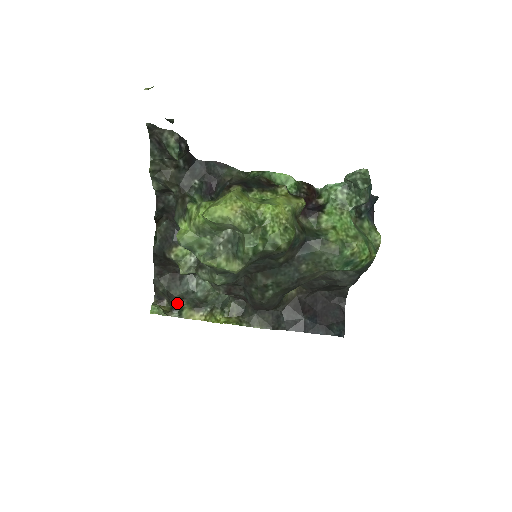
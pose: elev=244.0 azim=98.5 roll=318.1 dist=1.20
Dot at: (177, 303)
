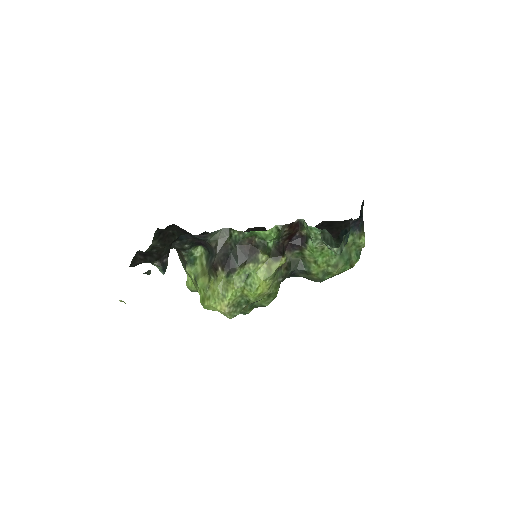
Dot at: occluded
